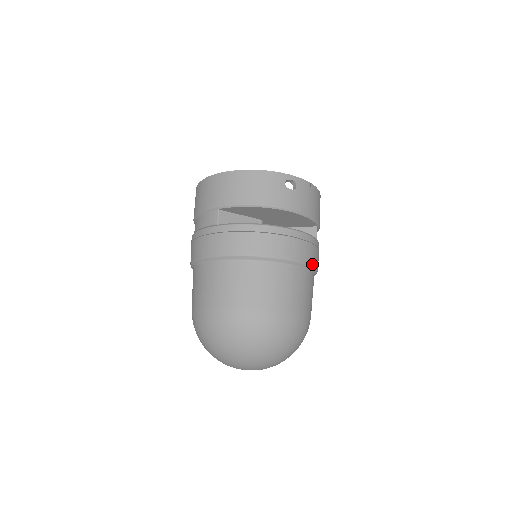
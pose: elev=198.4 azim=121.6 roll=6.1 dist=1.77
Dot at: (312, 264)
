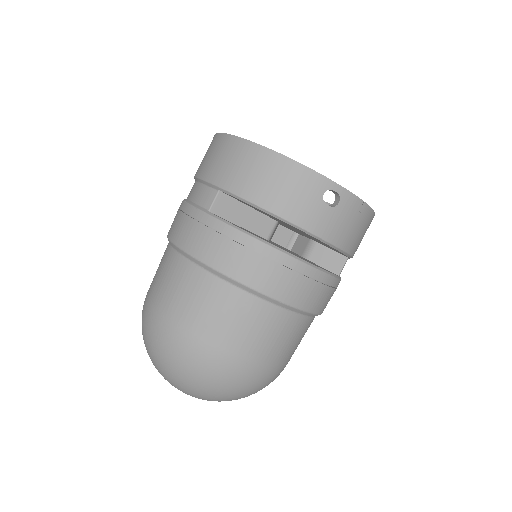
Dot at: (314, 310)
